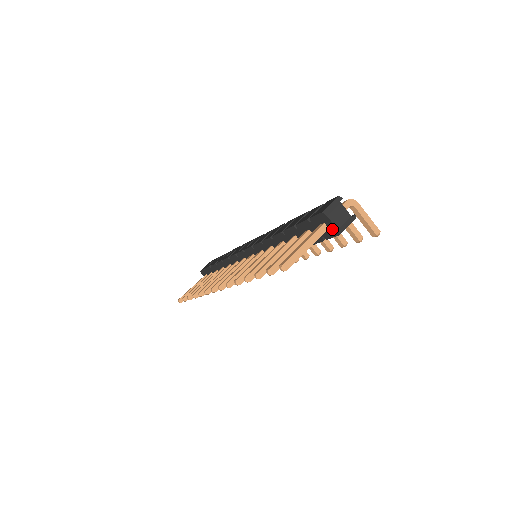
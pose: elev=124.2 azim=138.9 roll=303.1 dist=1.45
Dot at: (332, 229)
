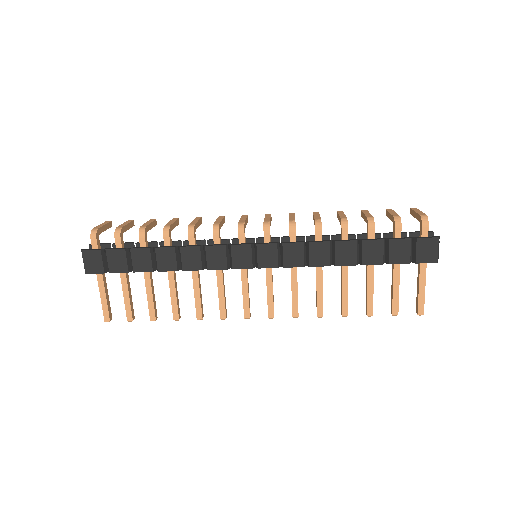
Dot at: occluded
